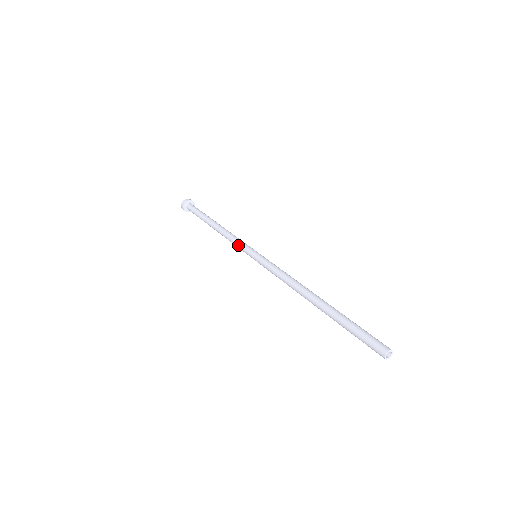
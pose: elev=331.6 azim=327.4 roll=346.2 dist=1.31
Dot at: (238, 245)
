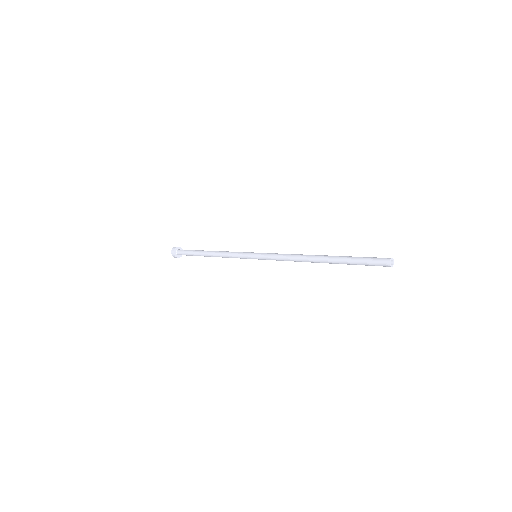
Dot at: (238, 253)
